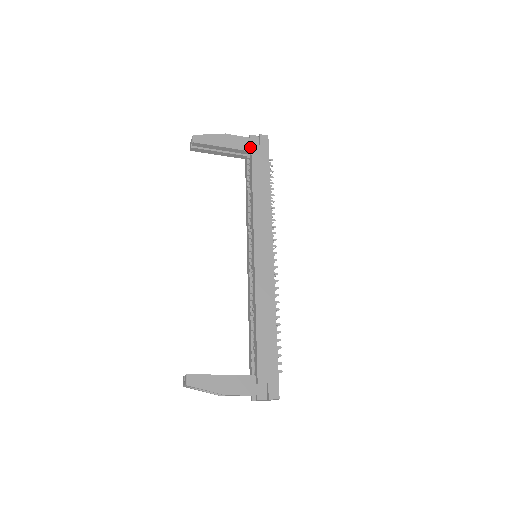
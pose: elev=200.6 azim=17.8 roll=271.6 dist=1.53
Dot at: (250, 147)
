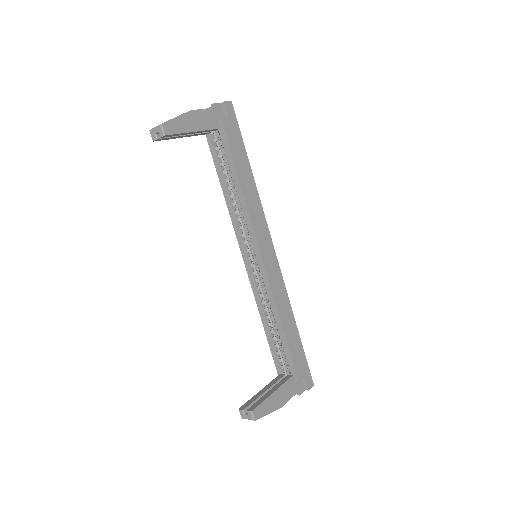
Dot at: (219, 123)
